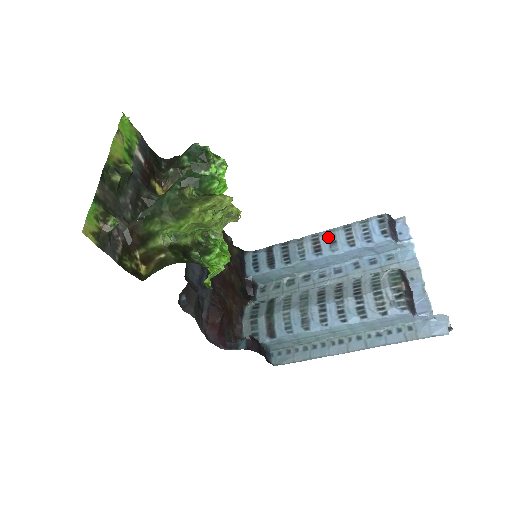
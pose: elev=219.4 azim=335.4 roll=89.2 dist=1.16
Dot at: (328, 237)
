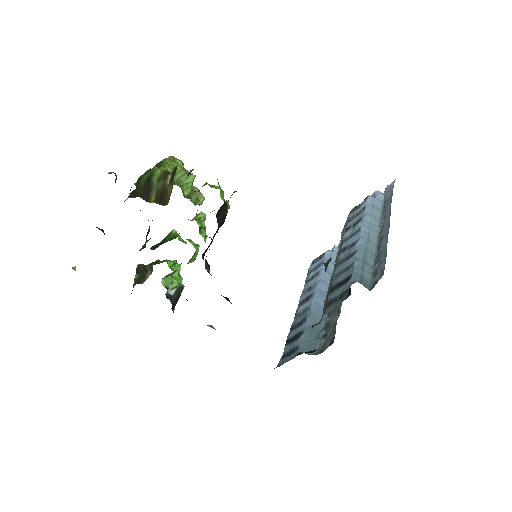
Dot at: (303, 294)
